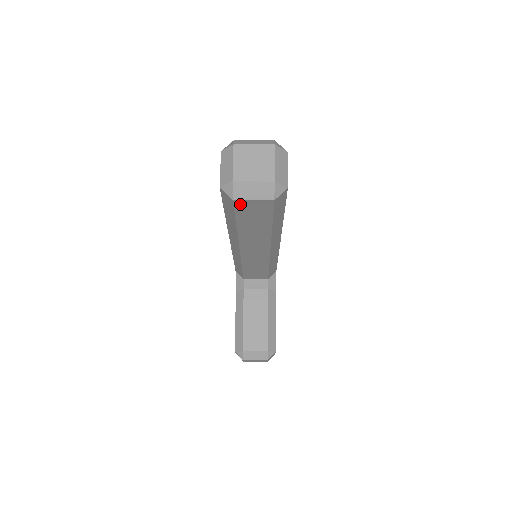
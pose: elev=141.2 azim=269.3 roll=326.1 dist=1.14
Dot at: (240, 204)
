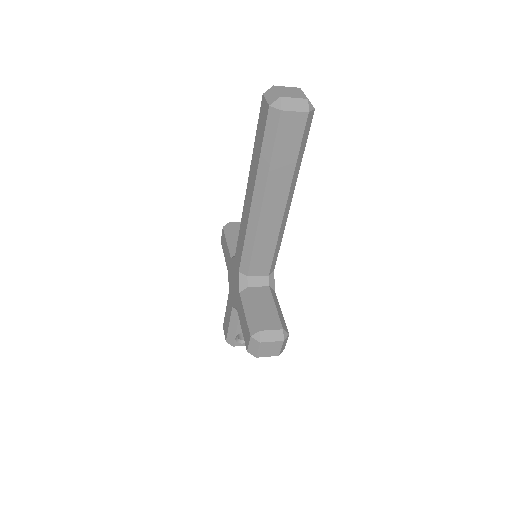
Dot at: (284, 118)
